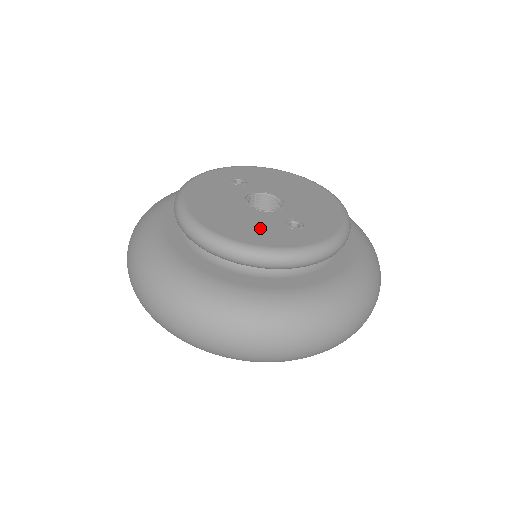
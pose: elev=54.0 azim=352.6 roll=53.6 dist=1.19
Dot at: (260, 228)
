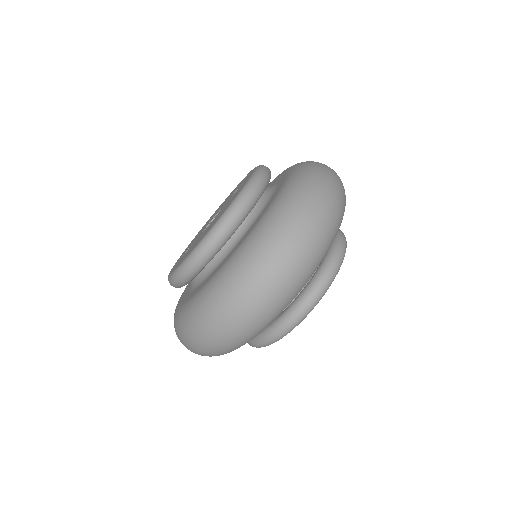
Dot at: (232, 198)
